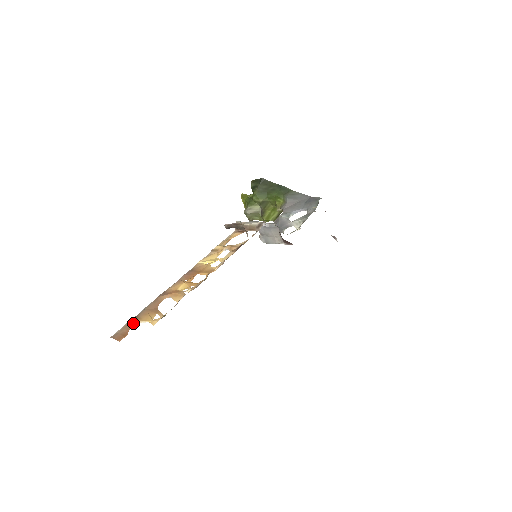
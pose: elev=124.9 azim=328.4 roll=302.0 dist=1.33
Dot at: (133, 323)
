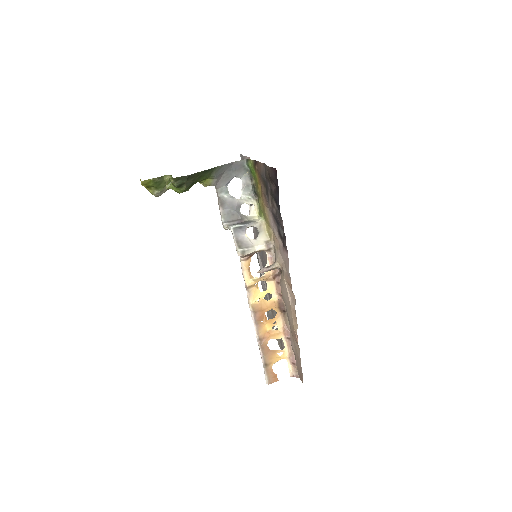
Dot at: (270, 368)
